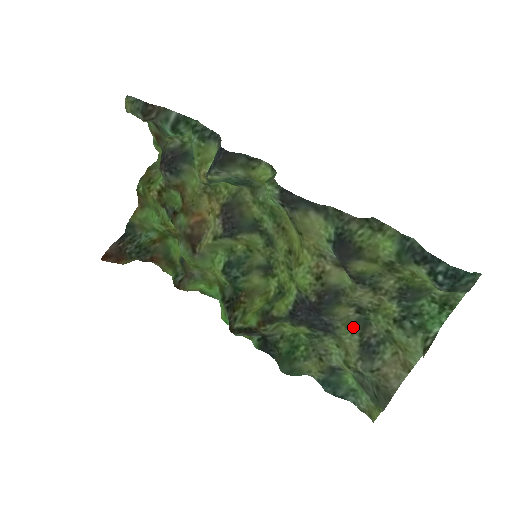
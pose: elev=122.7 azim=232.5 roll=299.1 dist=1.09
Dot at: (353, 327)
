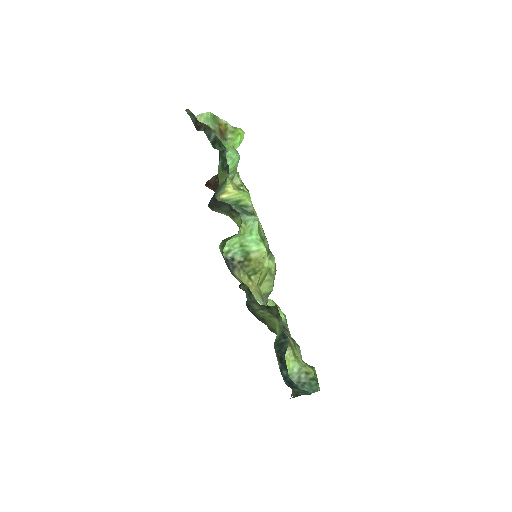
Dot at: occluded
